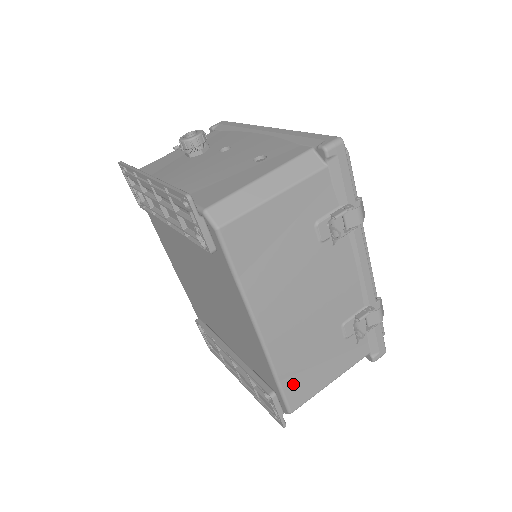
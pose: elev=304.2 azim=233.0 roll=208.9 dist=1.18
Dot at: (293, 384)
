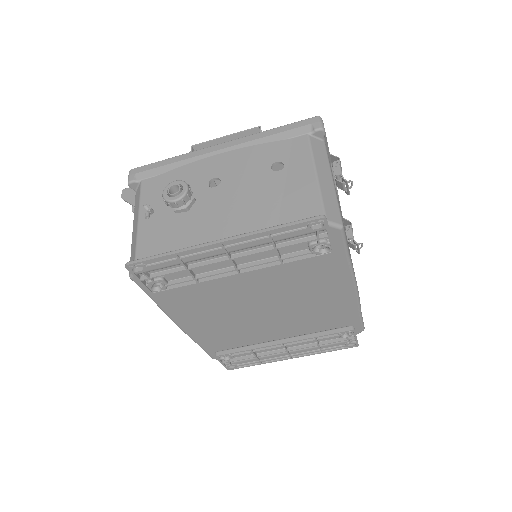
Dot at: occluded
